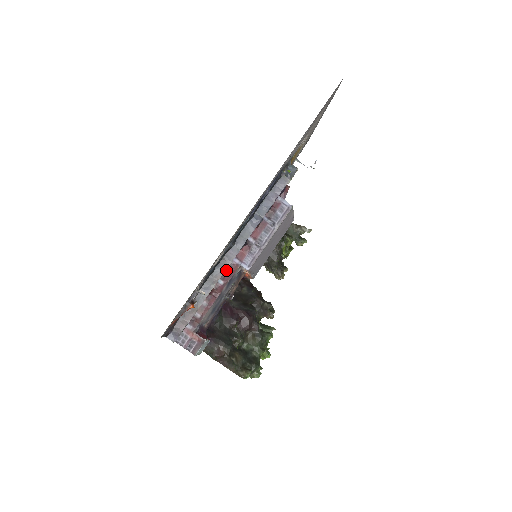
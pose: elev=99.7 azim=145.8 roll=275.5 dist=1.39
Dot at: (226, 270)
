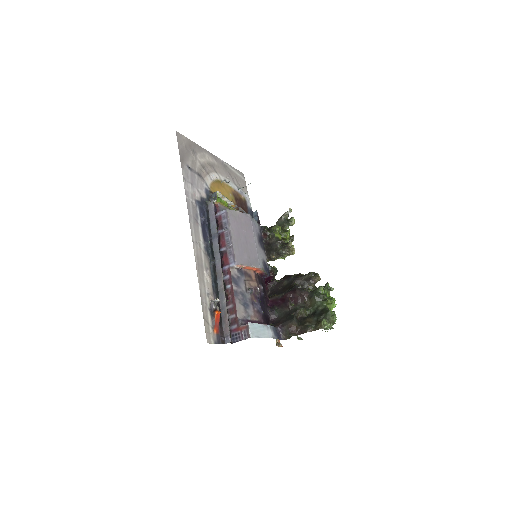
Dot at: (226, 278)
